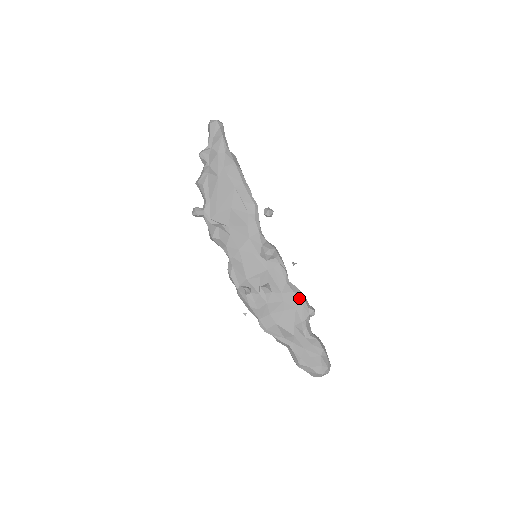
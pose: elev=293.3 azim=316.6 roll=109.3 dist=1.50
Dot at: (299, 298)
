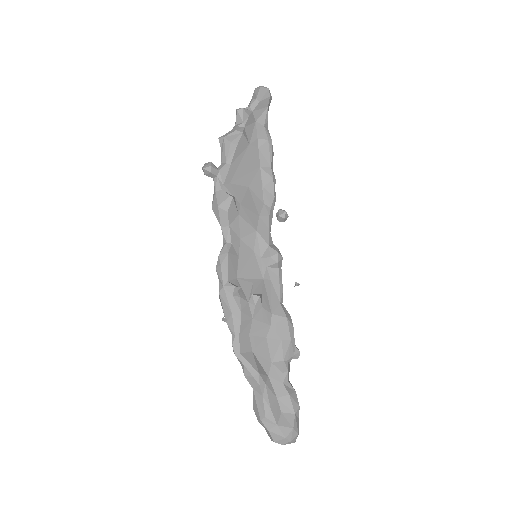
Dot at: (290, 329)
